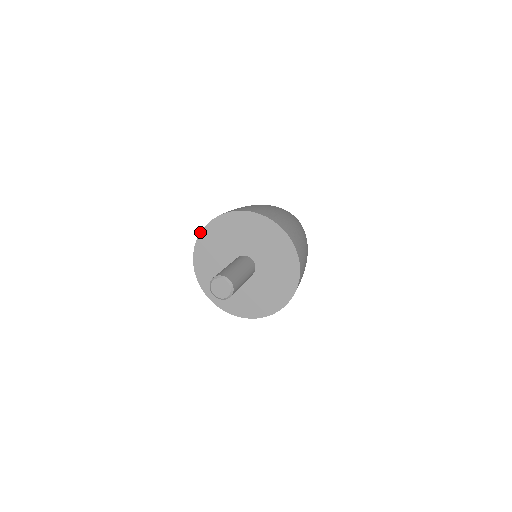
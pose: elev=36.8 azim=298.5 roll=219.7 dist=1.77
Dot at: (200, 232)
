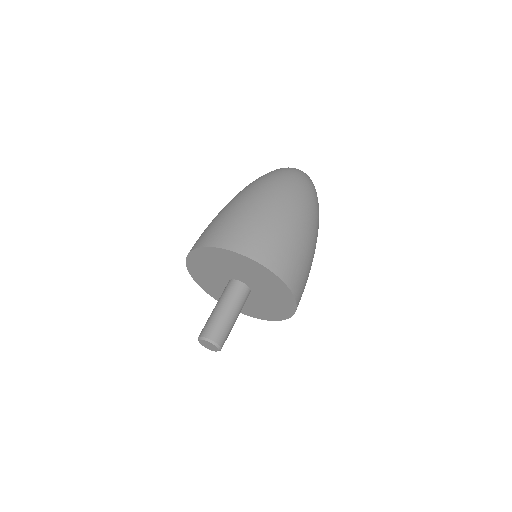
Dot at: occluded
